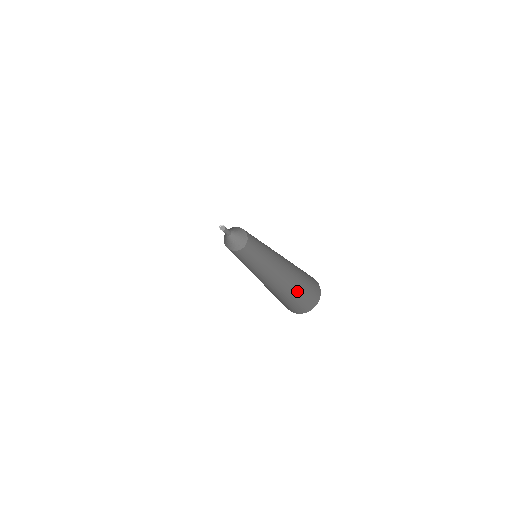
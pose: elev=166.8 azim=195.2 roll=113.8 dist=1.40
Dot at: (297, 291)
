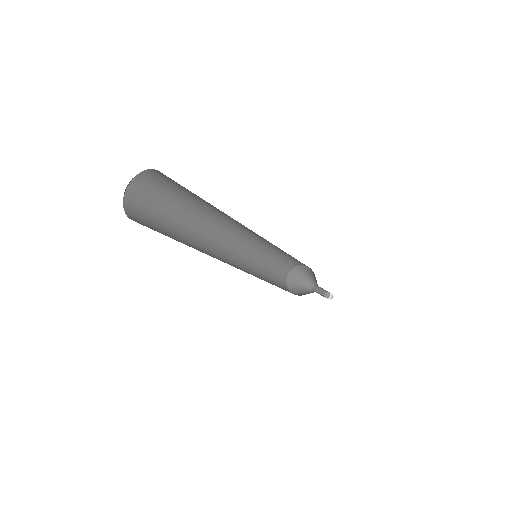
Dot at: occluded
